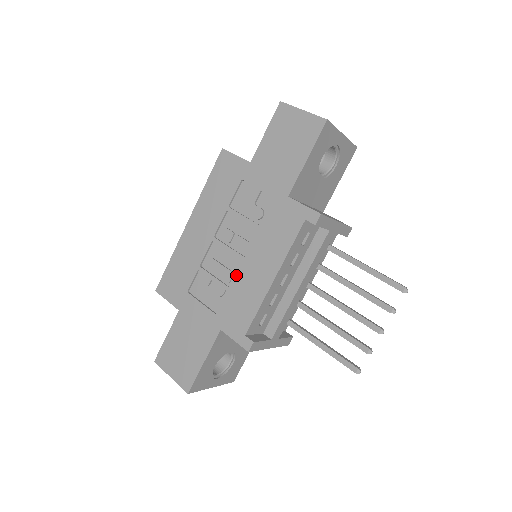
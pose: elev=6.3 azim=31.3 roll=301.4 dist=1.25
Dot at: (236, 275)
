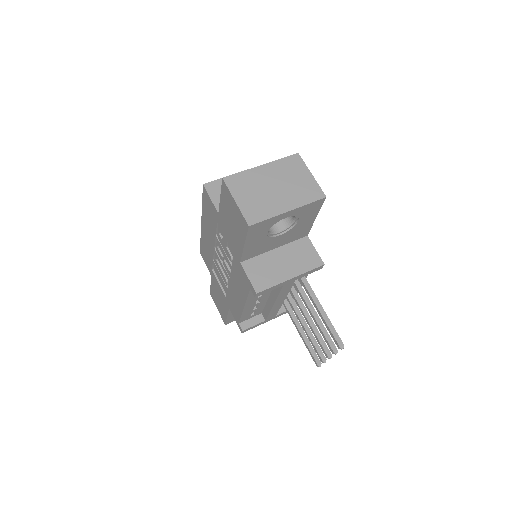
Dot at: (228, 285)
